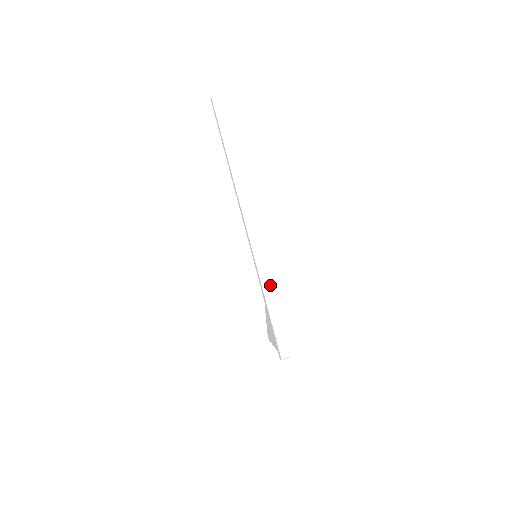
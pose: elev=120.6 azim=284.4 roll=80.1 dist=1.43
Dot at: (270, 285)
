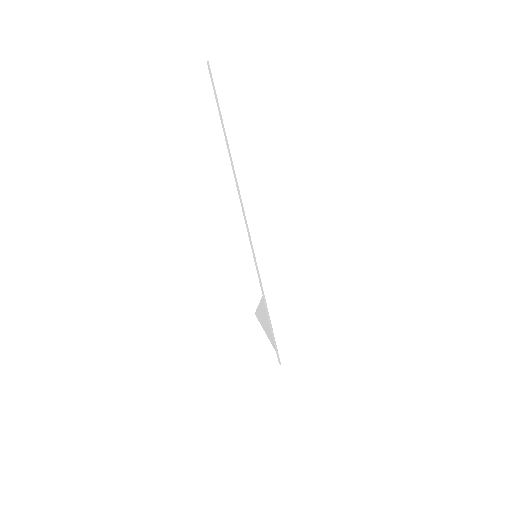
Dot at: (273, 294)
